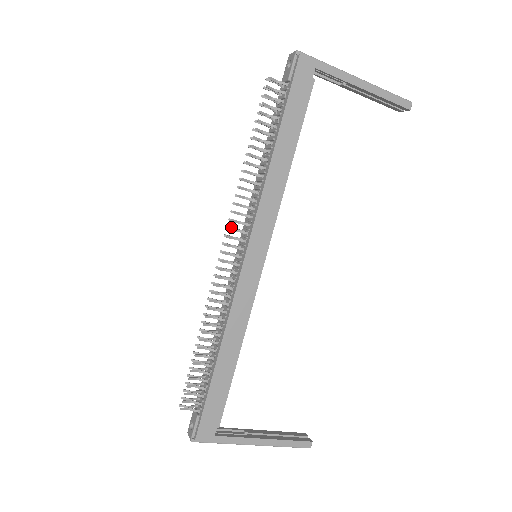
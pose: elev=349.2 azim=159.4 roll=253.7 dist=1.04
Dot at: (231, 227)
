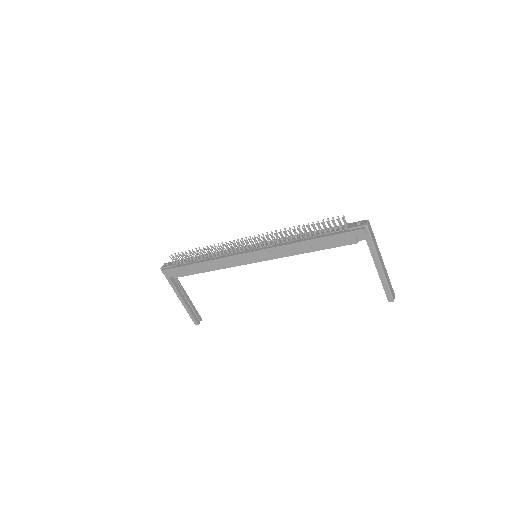
Dot at: occluded
